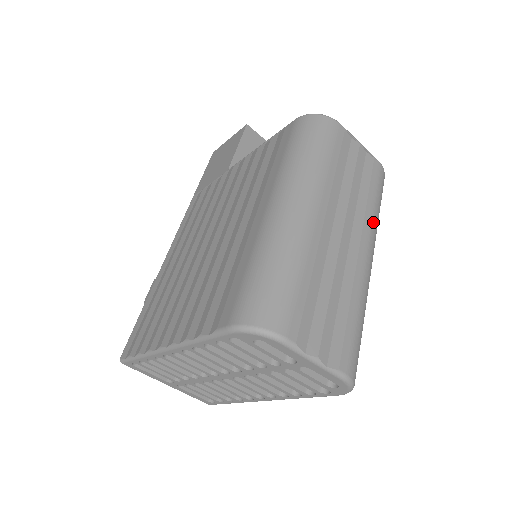
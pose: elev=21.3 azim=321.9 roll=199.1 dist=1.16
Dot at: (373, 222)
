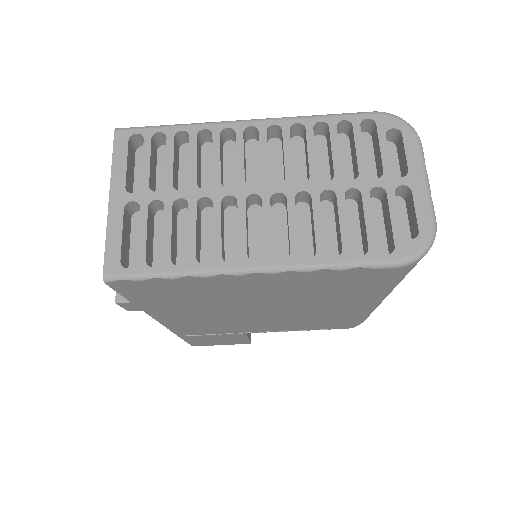
Dot at: occluded
